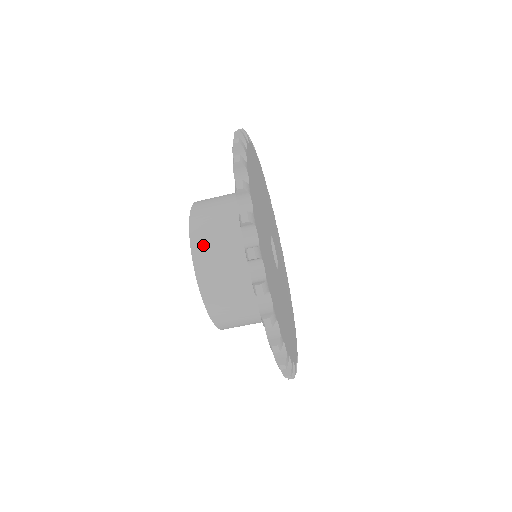
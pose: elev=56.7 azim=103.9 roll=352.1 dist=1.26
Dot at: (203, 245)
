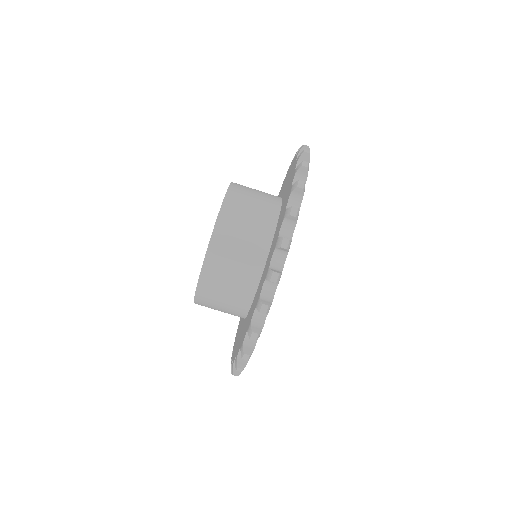
Dot at: occluded
